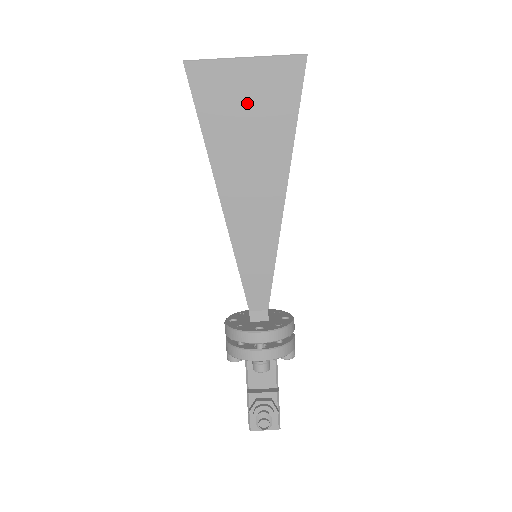
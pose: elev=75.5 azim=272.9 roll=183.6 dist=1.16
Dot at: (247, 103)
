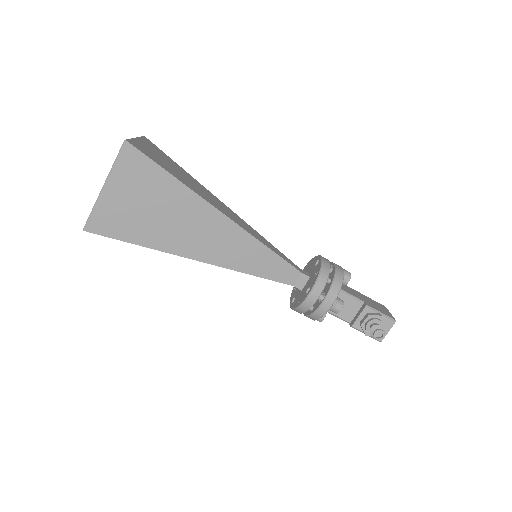
Dot at: (137, 203)
